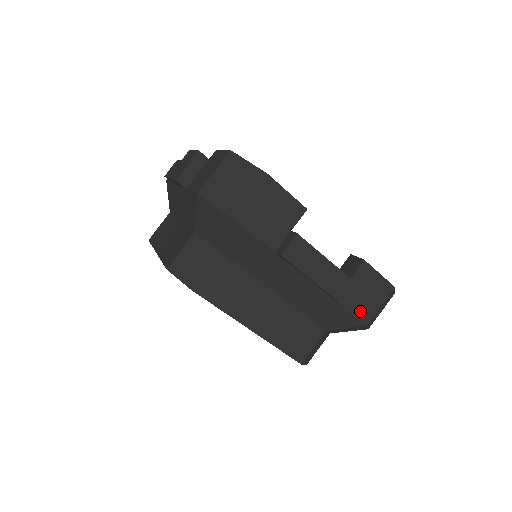
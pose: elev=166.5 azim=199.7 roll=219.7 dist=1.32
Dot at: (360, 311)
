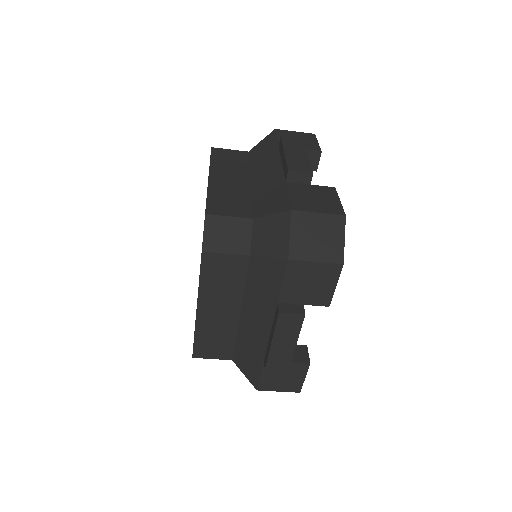
Dot at: (266, 381)
